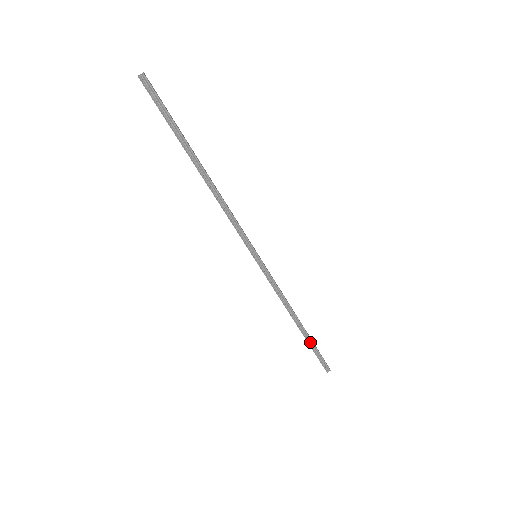
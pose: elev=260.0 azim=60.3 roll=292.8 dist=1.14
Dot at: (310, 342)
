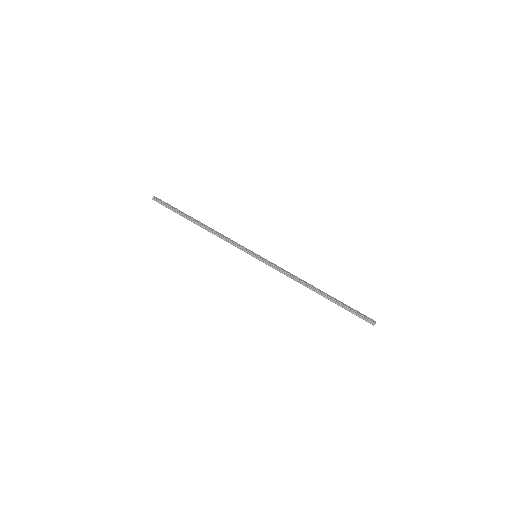
Dot at: (338, 303)
